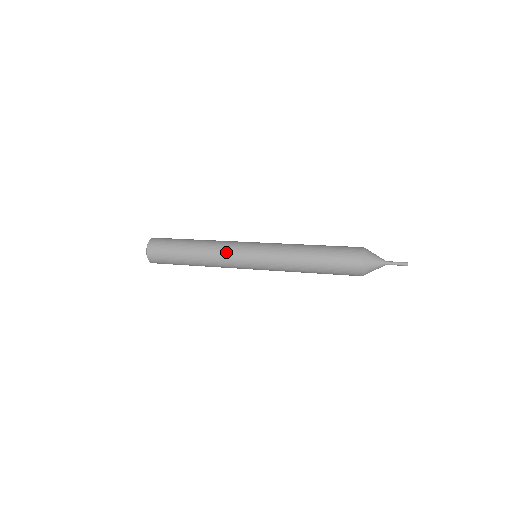
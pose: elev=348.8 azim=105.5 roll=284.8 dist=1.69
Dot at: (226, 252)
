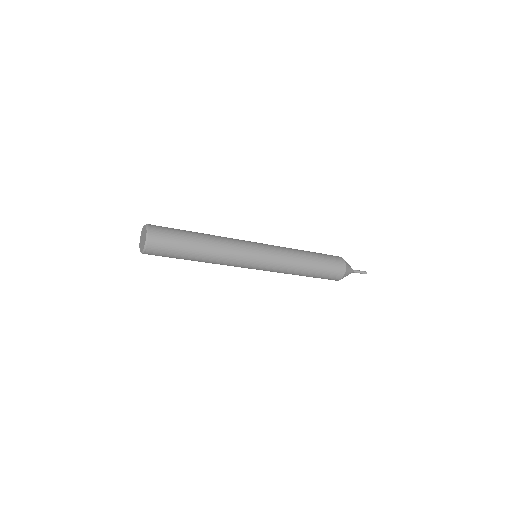
Dot at: (237, 243)
